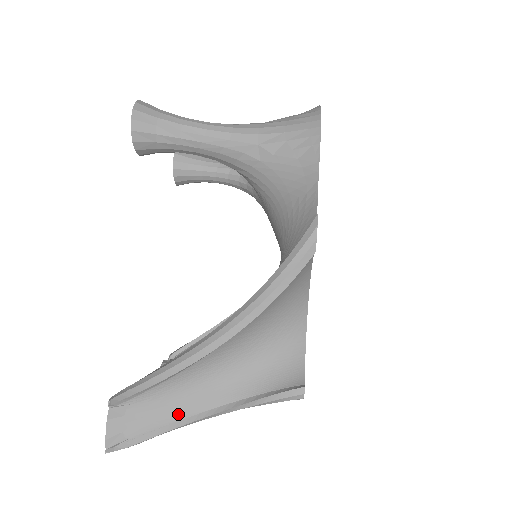
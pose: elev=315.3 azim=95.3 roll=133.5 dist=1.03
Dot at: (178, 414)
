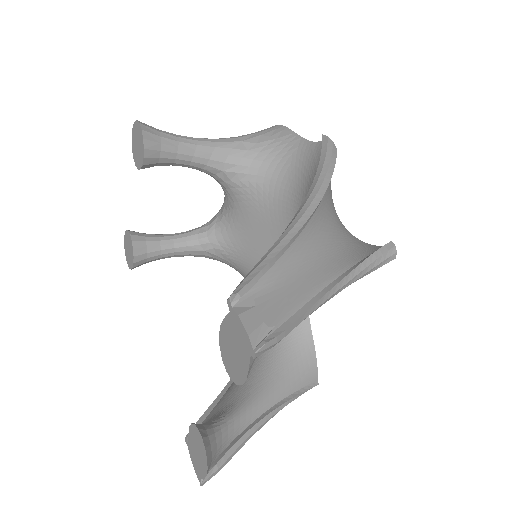
Dot at: (308, 291)
